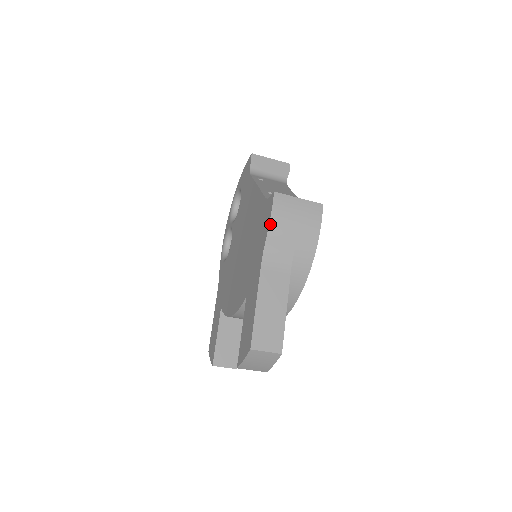
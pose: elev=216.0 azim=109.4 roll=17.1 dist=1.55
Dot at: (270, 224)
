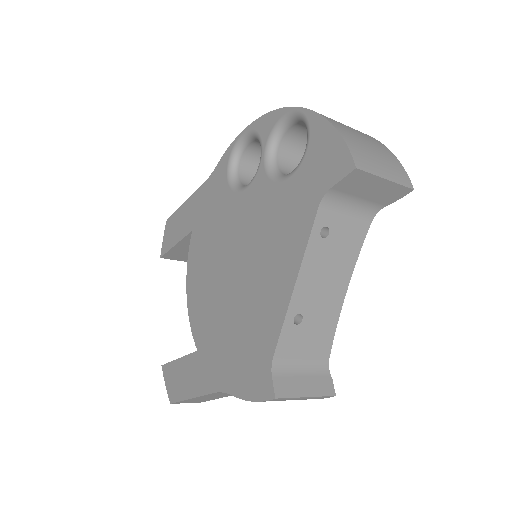
Dot at: (247, 400)
